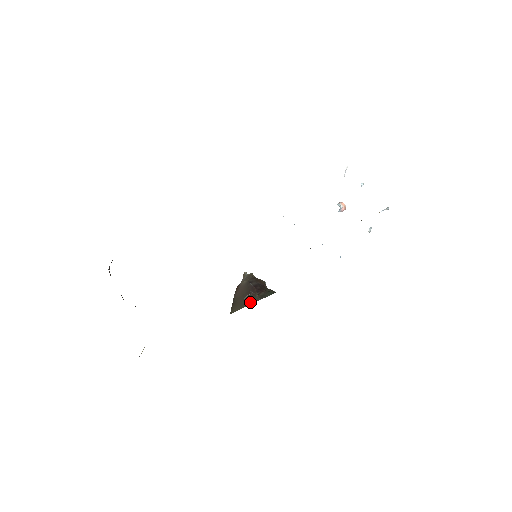
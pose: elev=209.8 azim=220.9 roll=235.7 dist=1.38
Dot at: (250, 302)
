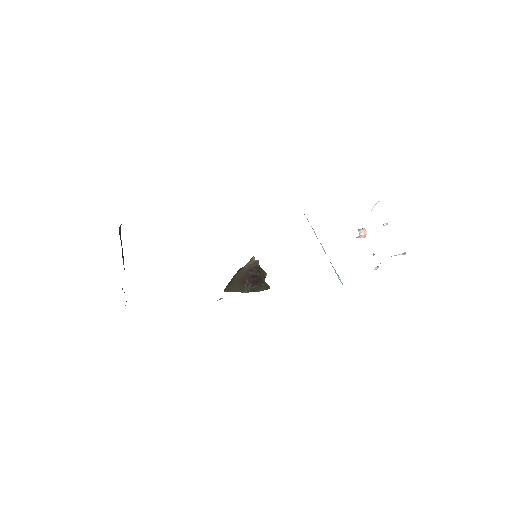
Dot at: (241, 290)
